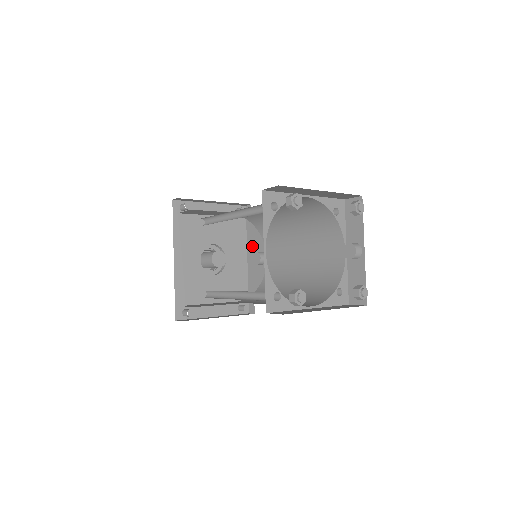
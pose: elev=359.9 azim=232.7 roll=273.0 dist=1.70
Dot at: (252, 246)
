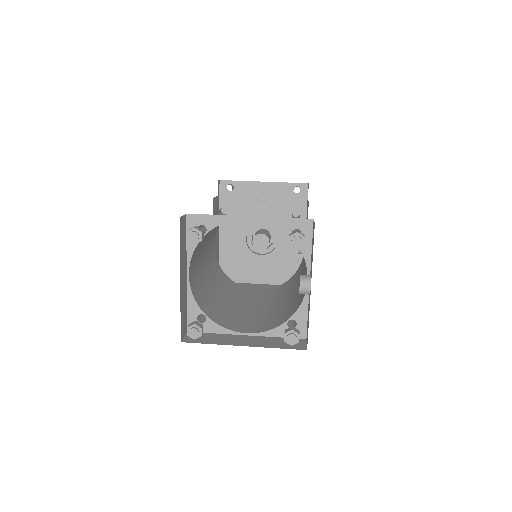
Dot at: occluded
